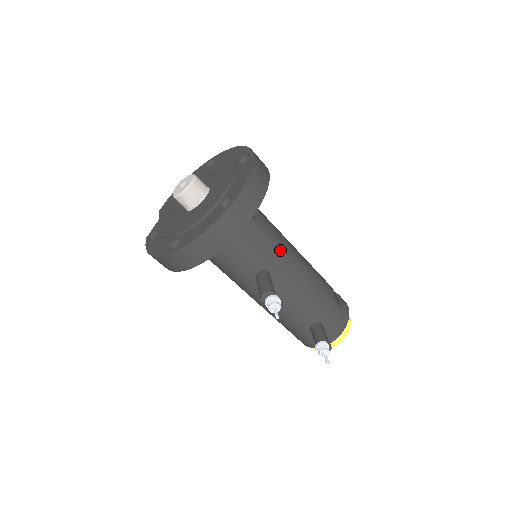
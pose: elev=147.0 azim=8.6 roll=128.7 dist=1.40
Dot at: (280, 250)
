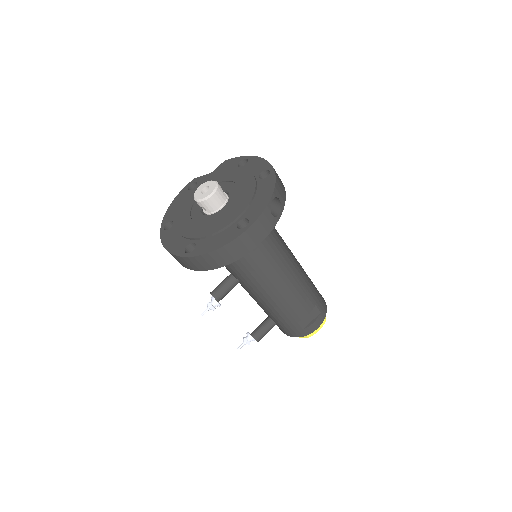
Dot at: (255, 279)
